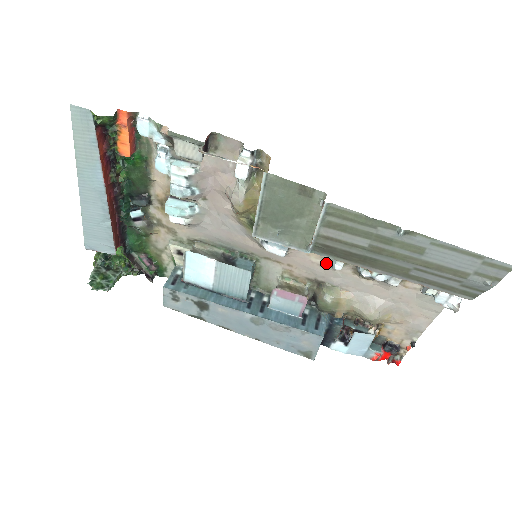
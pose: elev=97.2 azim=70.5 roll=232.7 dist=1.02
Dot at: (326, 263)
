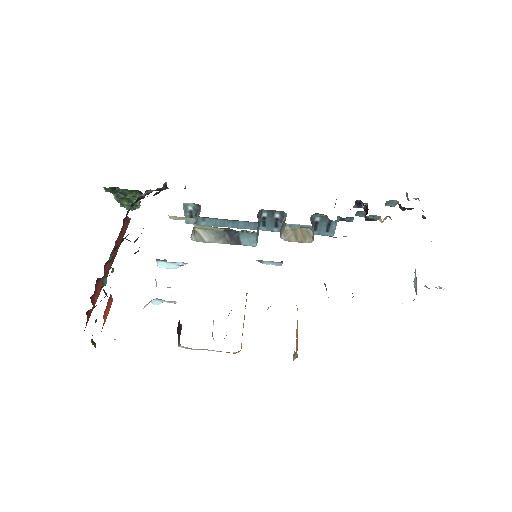
Dot at: occluded
